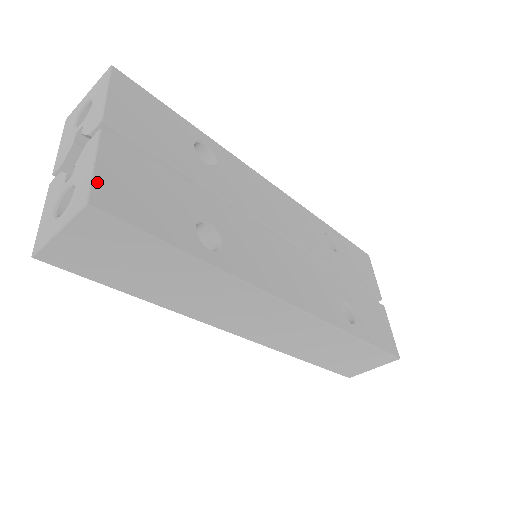
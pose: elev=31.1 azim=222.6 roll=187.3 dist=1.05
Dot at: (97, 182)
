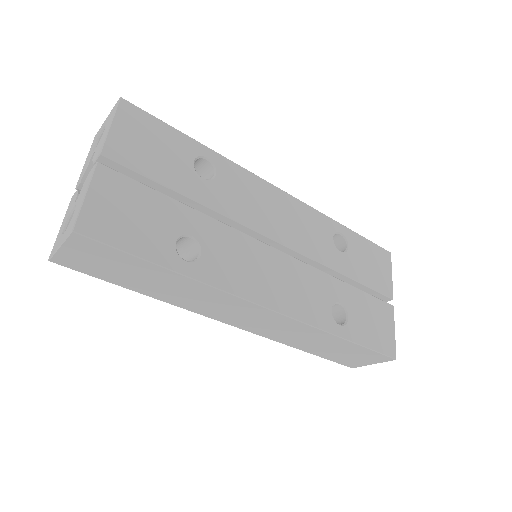
Dot at: (85, 211)
